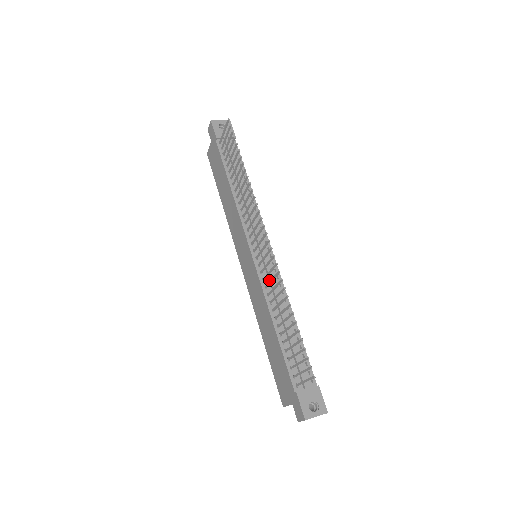
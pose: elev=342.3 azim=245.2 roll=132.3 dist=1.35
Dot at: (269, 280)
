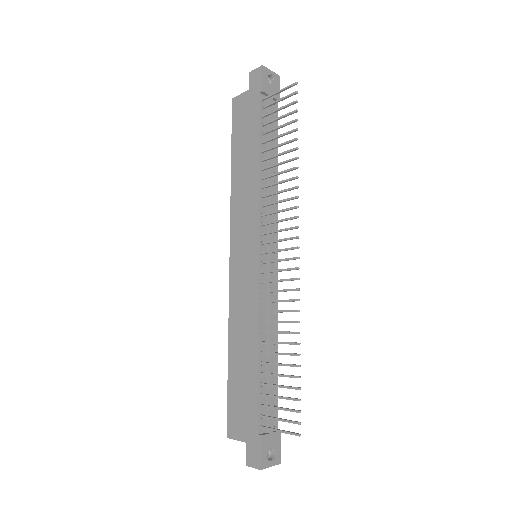
Dot at: (267, 294)
